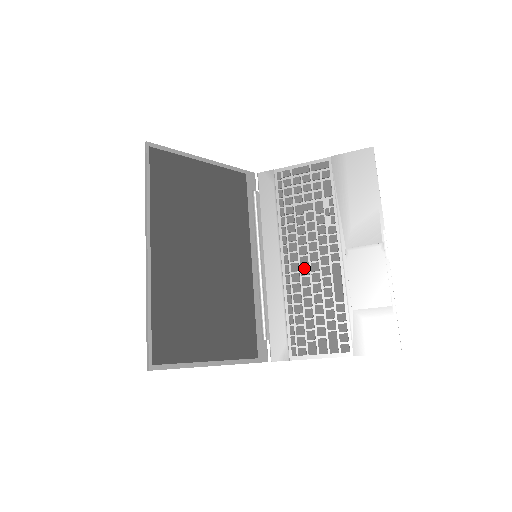
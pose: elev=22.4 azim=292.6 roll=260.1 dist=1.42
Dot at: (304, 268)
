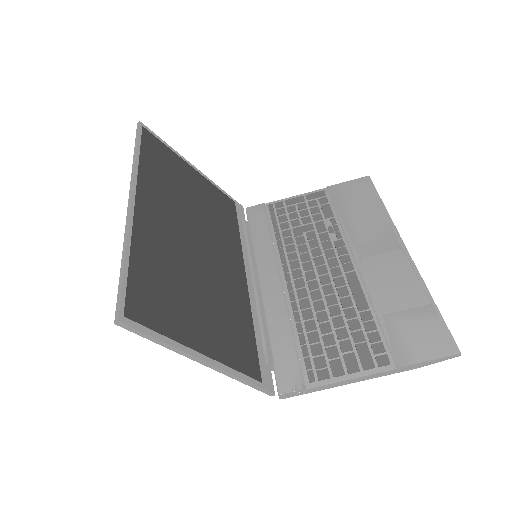
Dot at: (311, 282)
